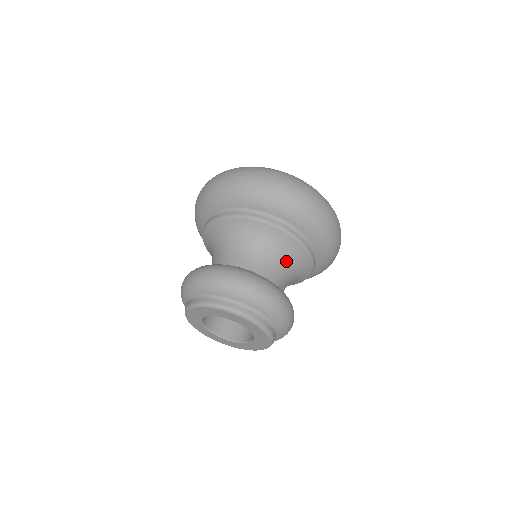
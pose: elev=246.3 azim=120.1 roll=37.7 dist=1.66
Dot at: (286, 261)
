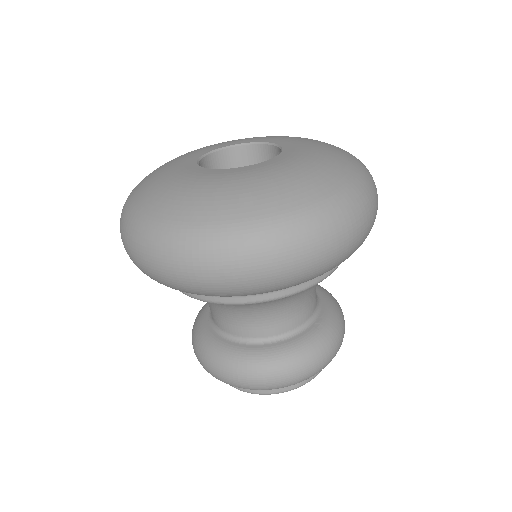
Dot at: (283, 303)
